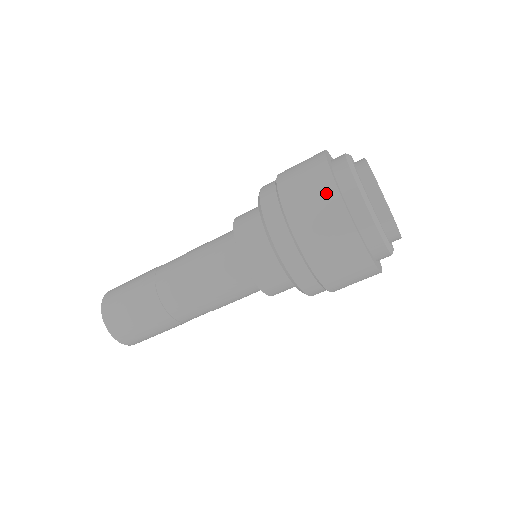
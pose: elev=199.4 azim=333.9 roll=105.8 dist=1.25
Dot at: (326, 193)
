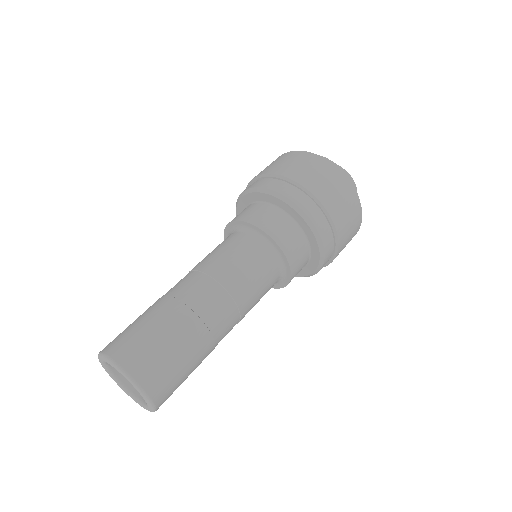
Dot at: (291, 155)
